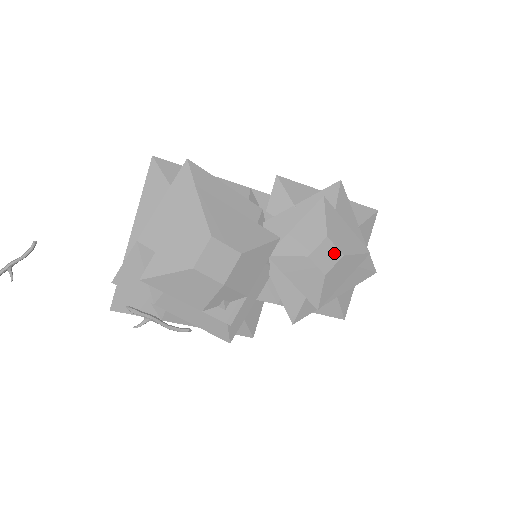
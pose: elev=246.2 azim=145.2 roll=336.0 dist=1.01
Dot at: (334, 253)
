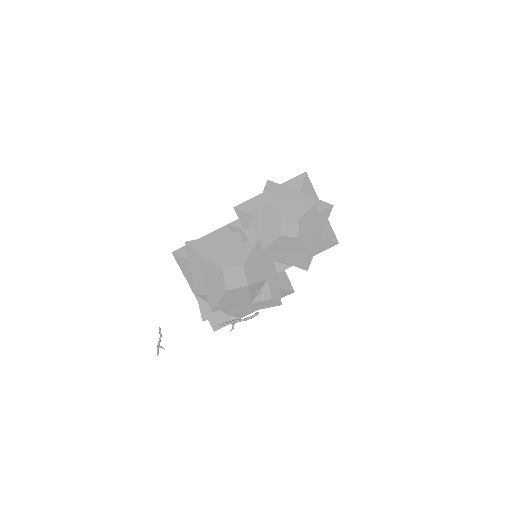
Dot at: (293, 222)
